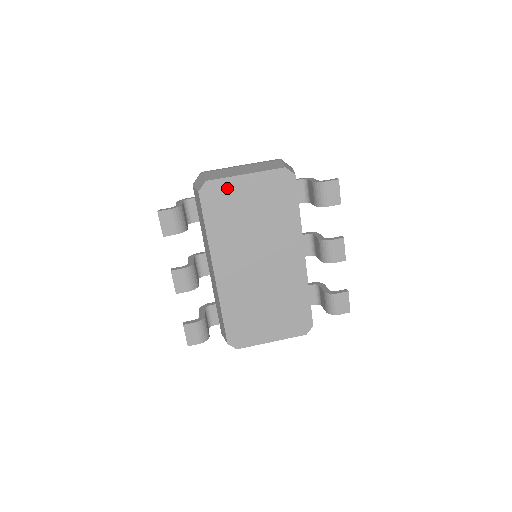
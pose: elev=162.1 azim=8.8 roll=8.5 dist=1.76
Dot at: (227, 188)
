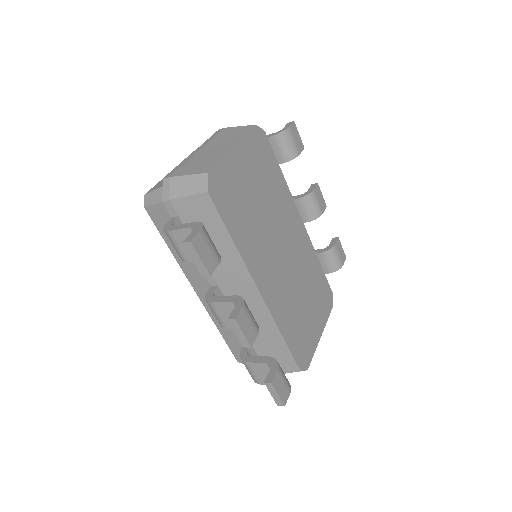
Dot at: (227, 173)
